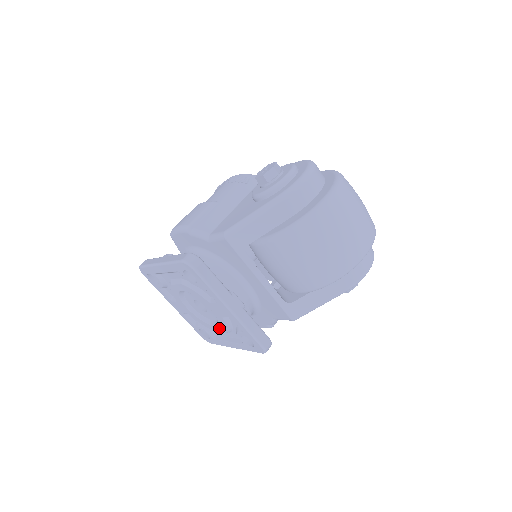
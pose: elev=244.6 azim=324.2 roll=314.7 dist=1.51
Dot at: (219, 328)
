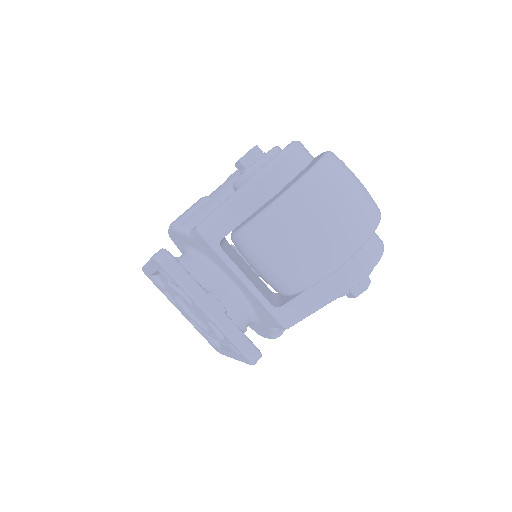
Dot at: (213, 335)
